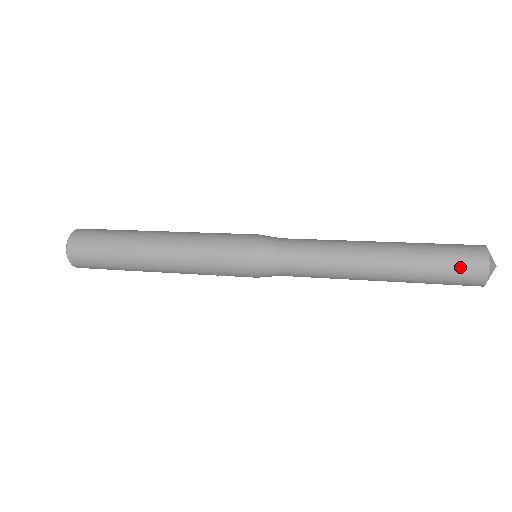
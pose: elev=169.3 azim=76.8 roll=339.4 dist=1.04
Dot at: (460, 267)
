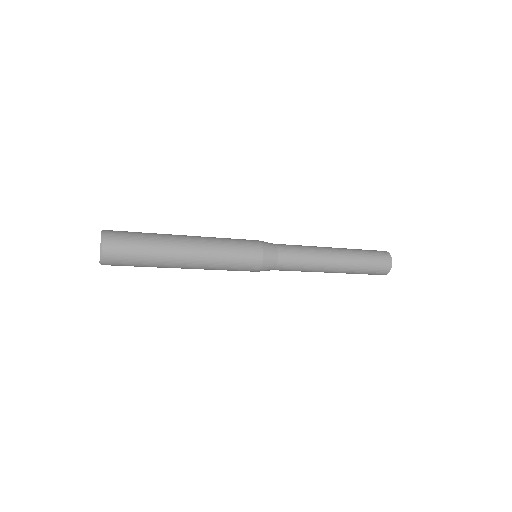
Dot at: (377, 270)
